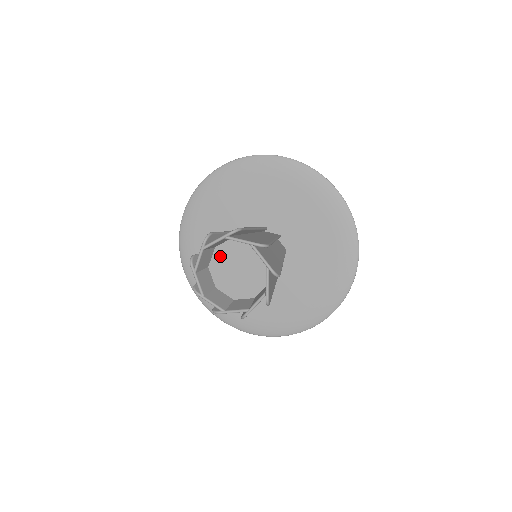
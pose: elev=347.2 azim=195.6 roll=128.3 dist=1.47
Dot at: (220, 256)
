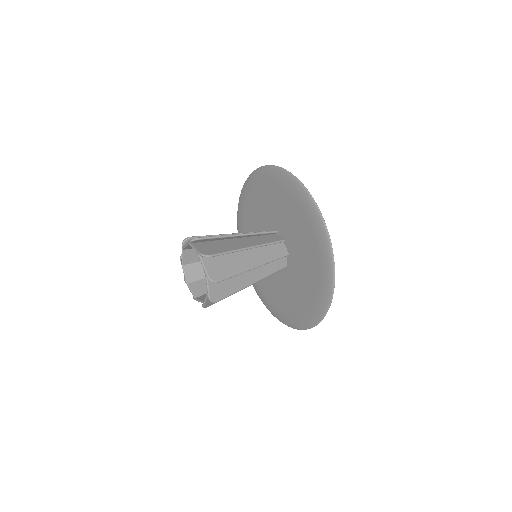
Dot at: occluded
